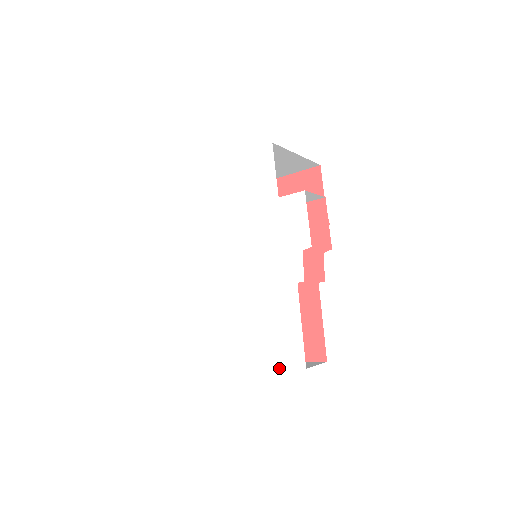
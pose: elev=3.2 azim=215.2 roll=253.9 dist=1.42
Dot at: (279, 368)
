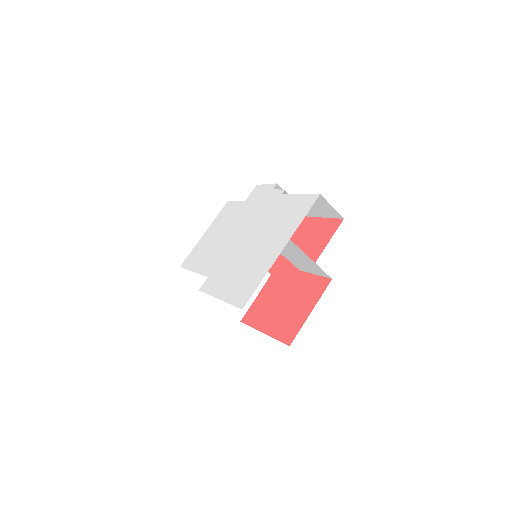
Dot at: (305, 215)
